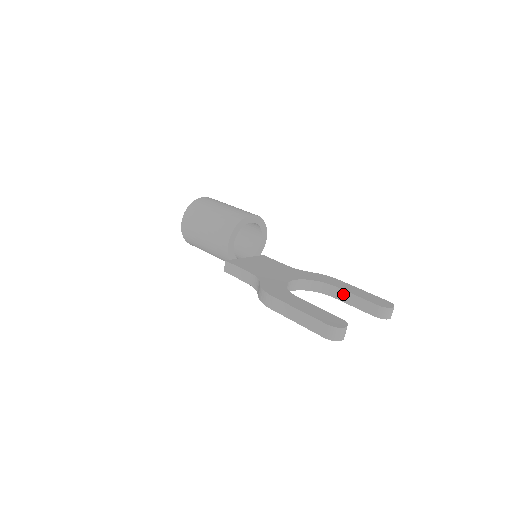
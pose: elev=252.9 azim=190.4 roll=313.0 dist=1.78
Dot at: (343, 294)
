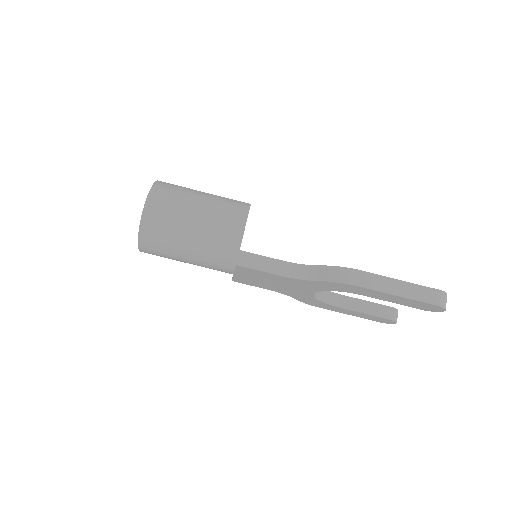
Dot at: (351, 301)
